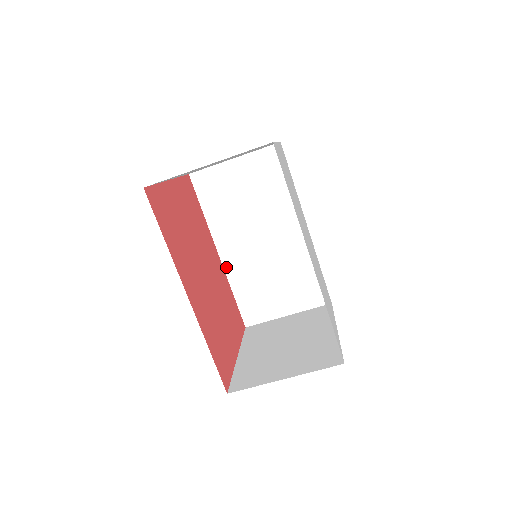
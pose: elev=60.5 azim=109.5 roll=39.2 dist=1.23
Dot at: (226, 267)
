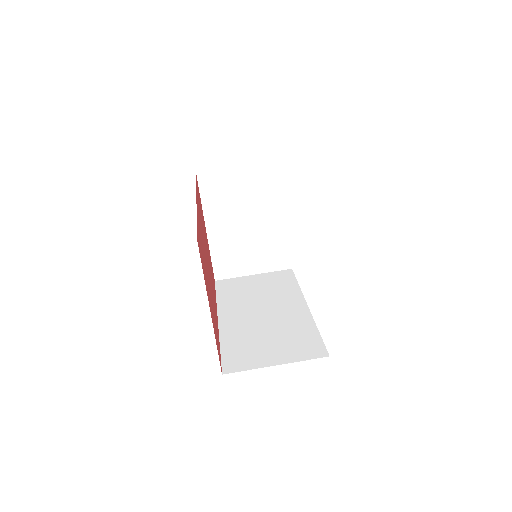
Dot at: (221, 328)
